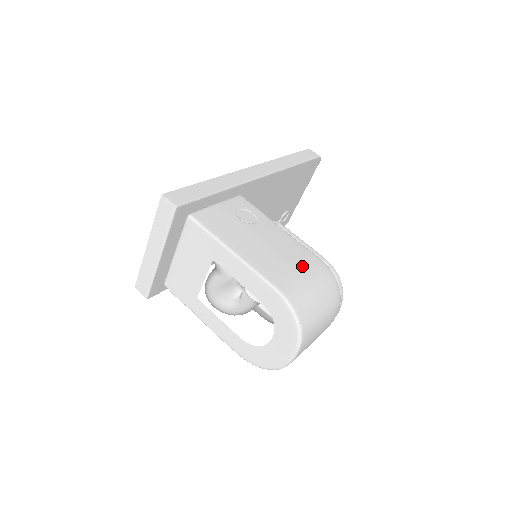
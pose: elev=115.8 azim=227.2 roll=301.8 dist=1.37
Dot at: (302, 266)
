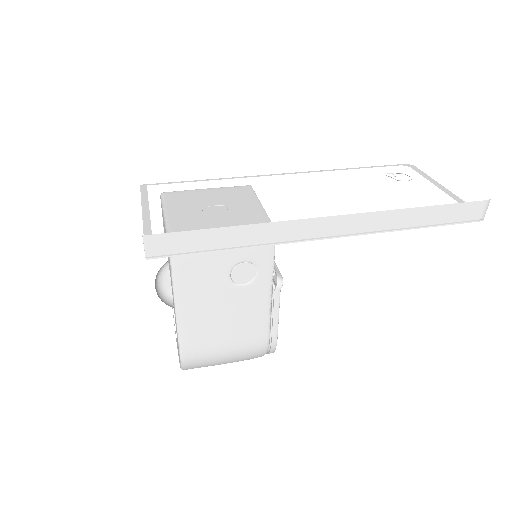
Dot at: (235, 345)
